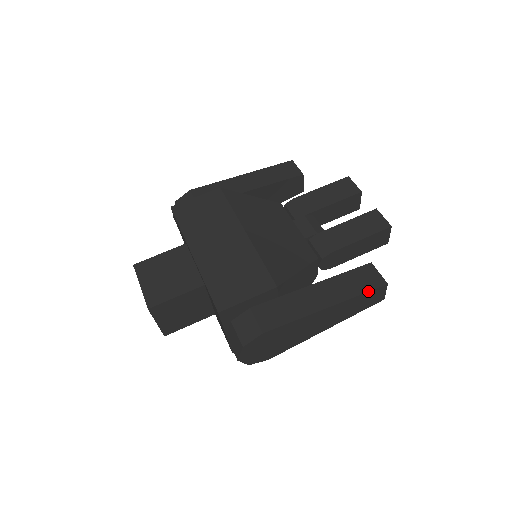
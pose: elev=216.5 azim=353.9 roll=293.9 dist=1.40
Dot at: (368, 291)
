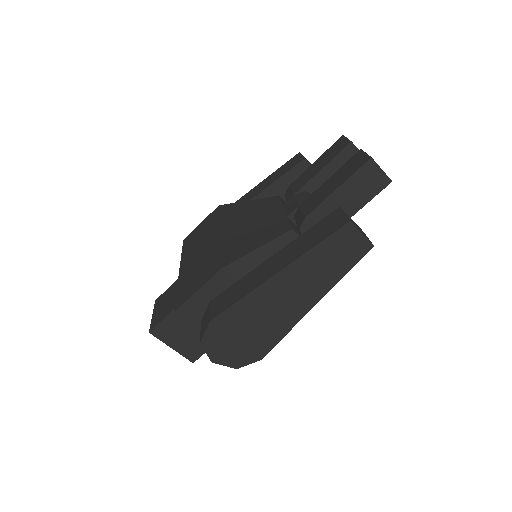
Dot at: (324, 238)
